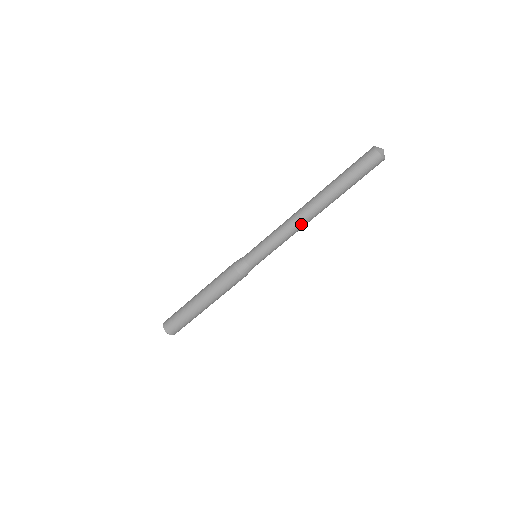
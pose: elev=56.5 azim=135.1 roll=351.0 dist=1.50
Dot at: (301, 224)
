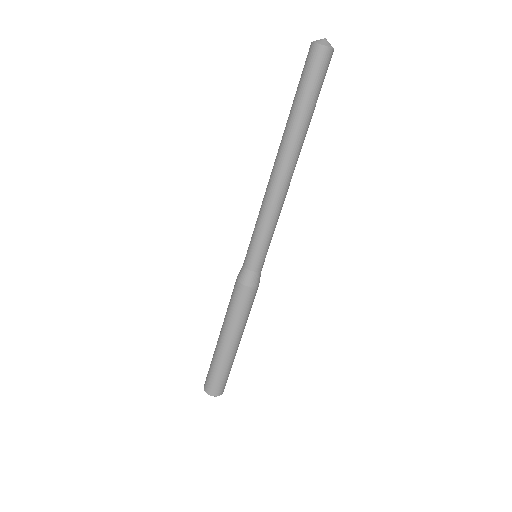
Dot at: (280, 188)
